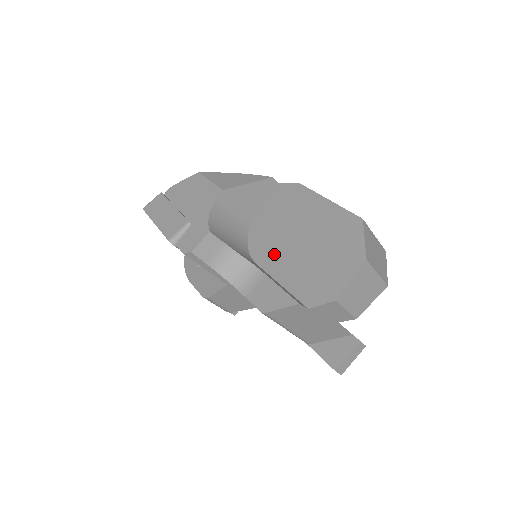
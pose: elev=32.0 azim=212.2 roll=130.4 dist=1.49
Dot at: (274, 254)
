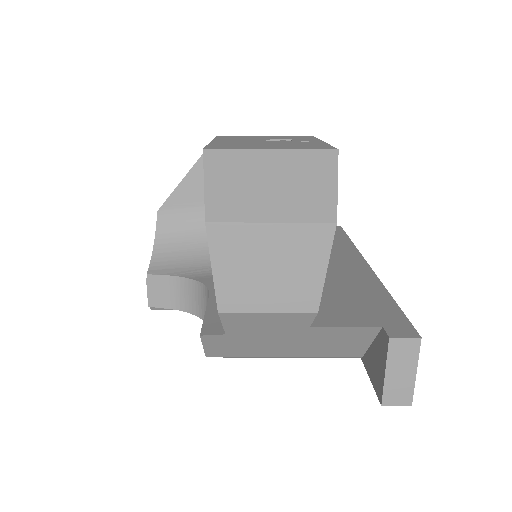
Dot at: occluded
